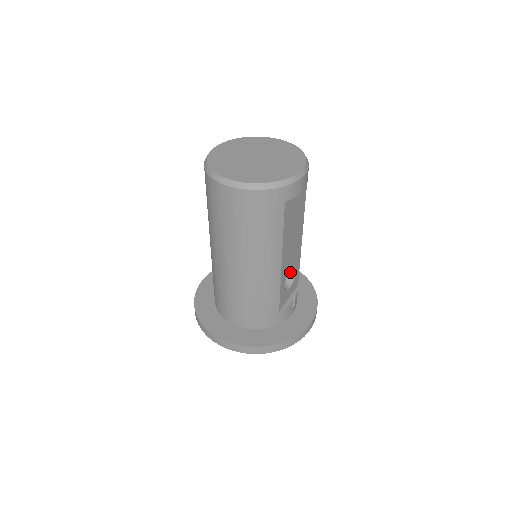
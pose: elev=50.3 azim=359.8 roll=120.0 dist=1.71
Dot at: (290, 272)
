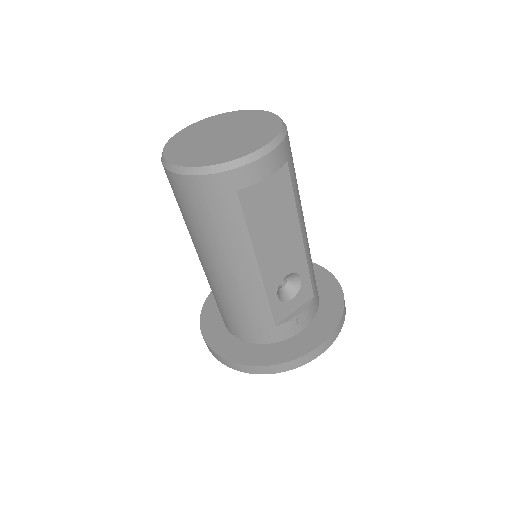
Dot at: (294, 279)
